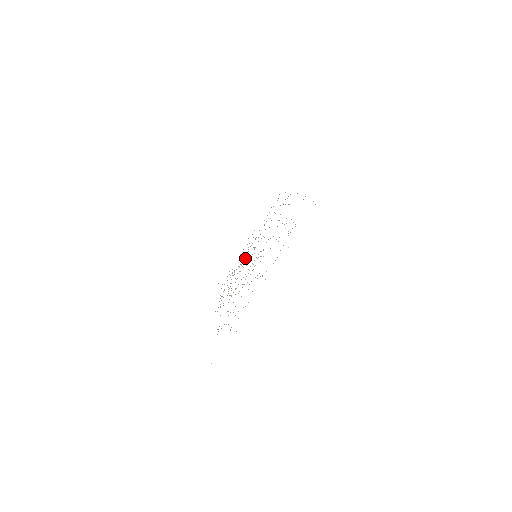
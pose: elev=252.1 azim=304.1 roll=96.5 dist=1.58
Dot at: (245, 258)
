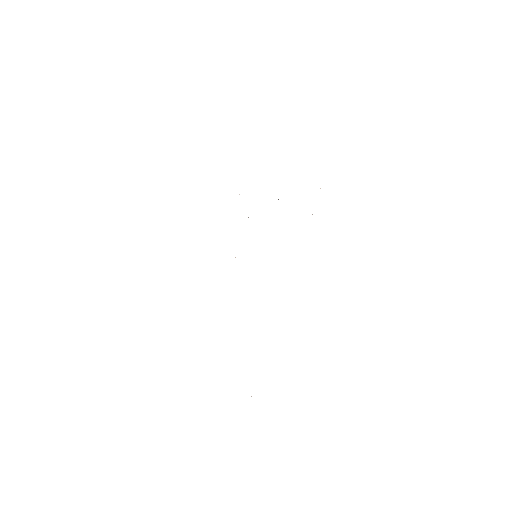
Dot at: occluded
